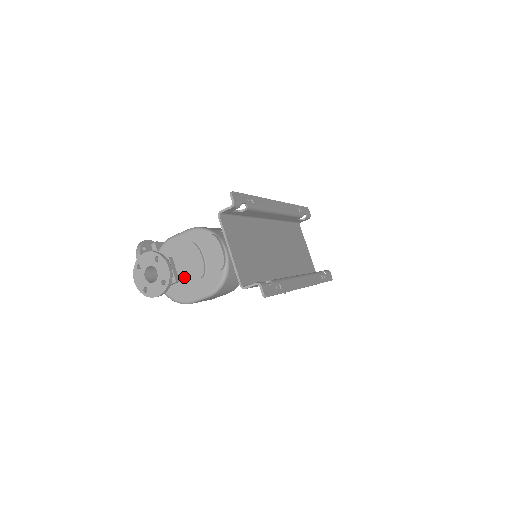
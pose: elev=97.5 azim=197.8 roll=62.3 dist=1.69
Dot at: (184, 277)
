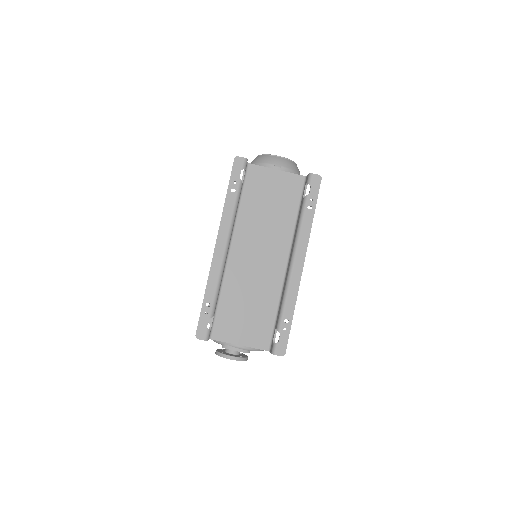
Dot at: occluded
